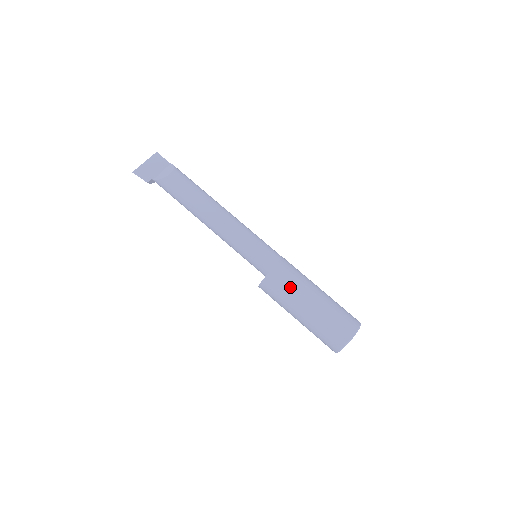
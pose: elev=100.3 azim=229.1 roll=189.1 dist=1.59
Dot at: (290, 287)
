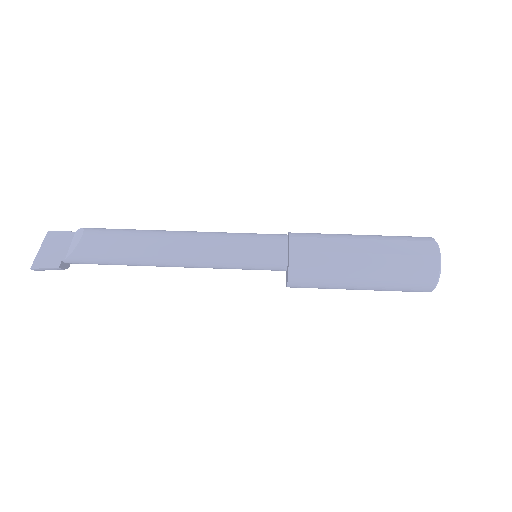
Dot at: (326, 250)
